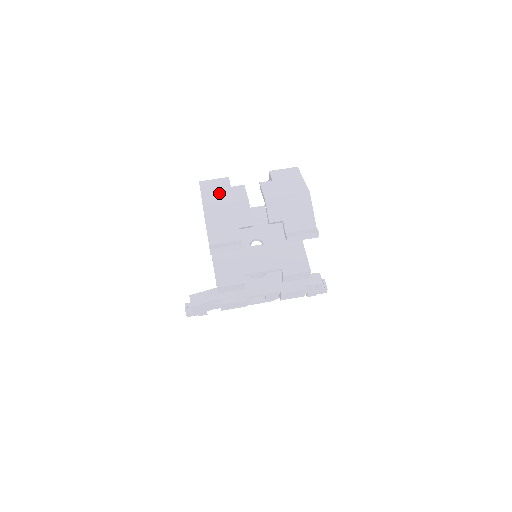
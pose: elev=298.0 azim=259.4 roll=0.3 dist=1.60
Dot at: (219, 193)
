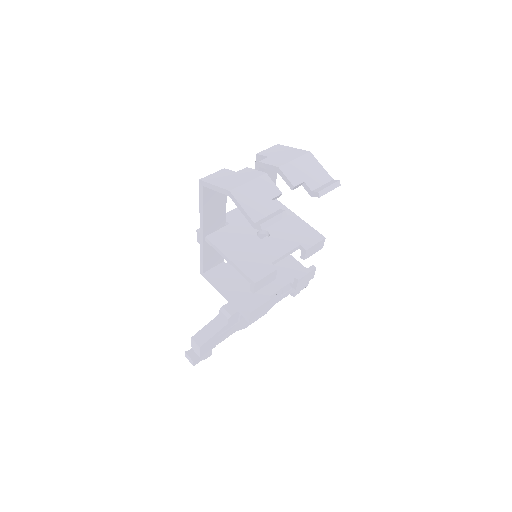
Dot at: (231, 178)
